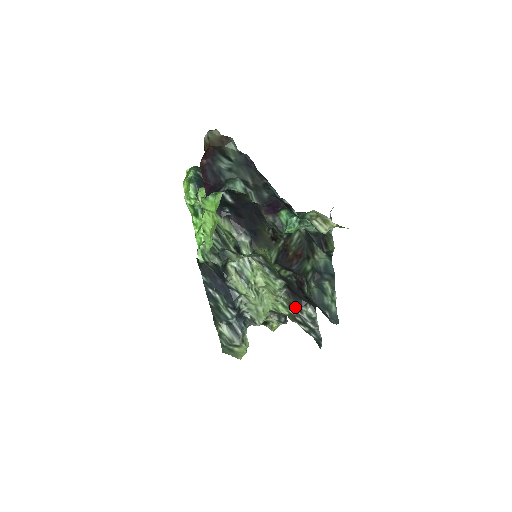
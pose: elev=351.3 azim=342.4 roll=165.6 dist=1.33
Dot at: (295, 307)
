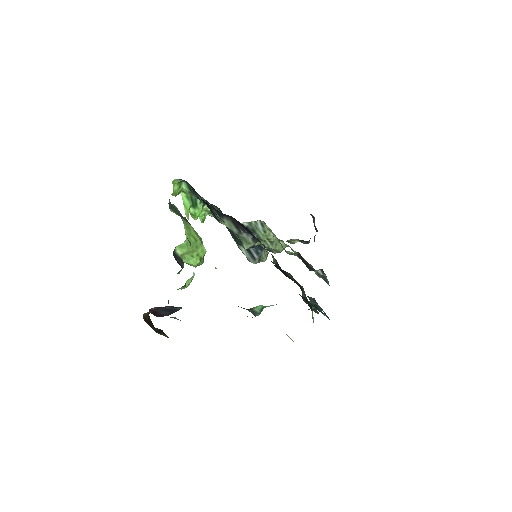
Dot at: (306, 266)
